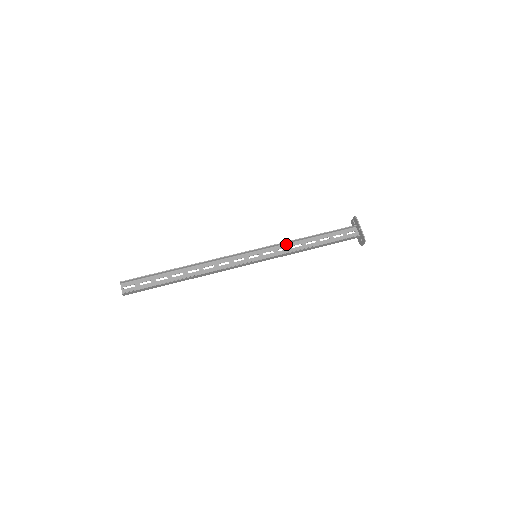
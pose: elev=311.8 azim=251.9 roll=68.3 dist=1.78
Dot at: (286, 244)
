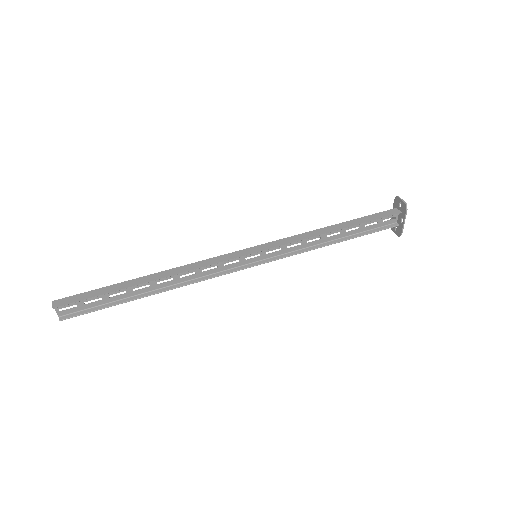
Dot at: (301, 239)
